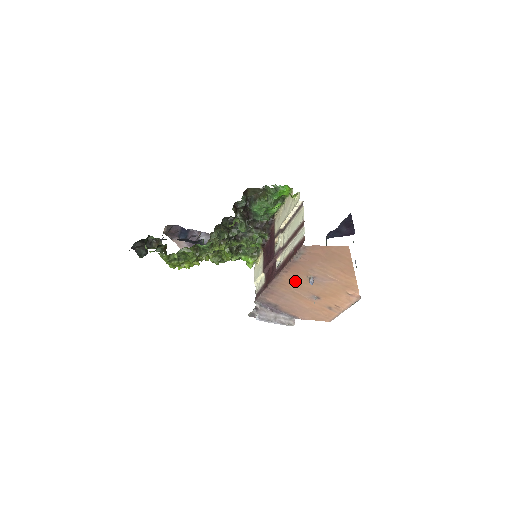
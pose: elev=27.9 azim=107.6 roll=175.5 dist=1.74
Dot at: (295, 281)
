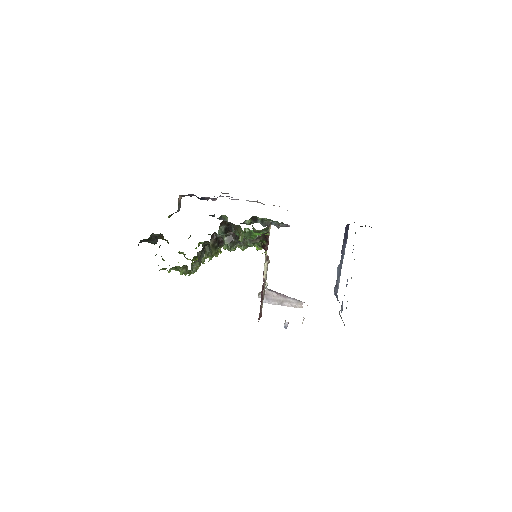
Dot at: occluded
